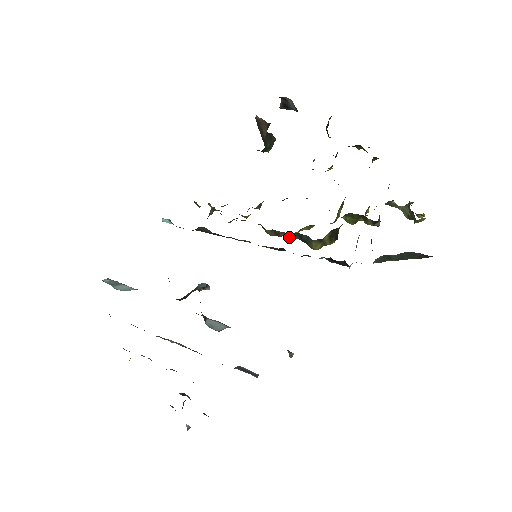
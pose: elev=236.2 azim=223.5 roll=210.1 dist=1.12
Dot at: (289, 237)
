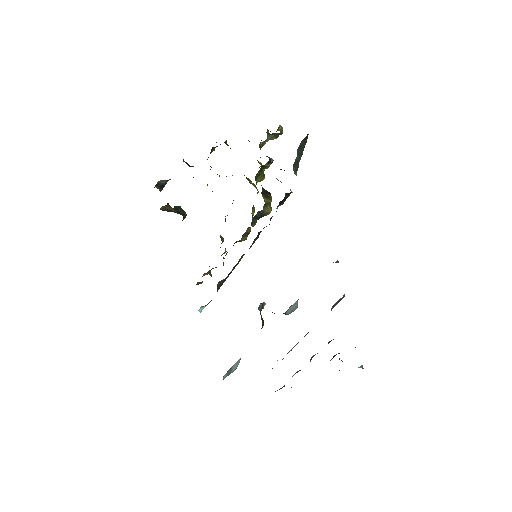
Dot at: (253, 226)
